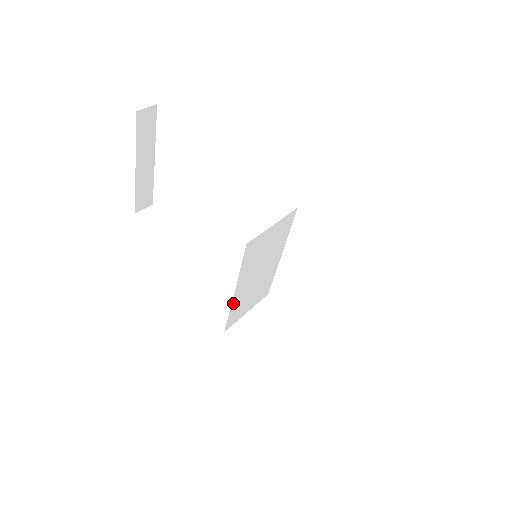
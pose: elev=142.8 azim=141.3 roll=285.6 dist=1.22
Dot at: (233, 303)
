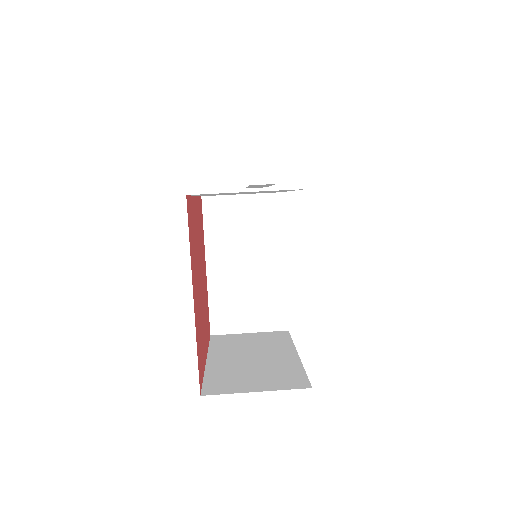
Dot at: (211, 286)
